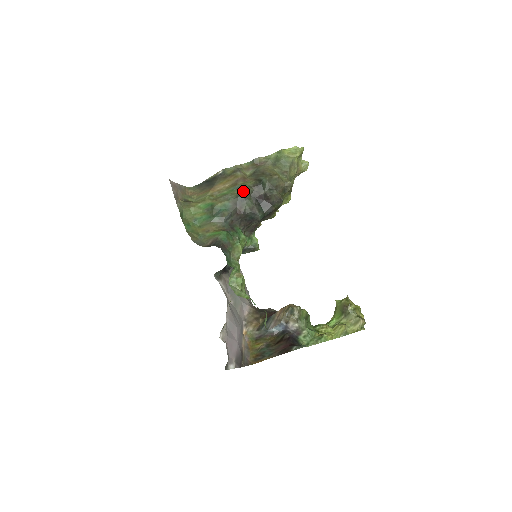
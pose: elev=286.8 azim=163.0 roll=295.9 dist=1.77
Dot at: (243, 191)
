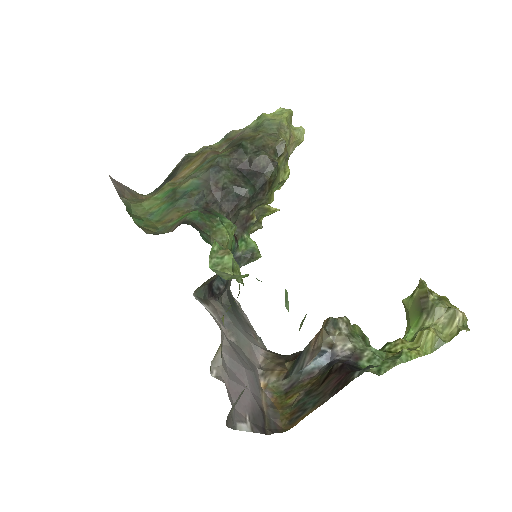
Dot at: (216, 160)
